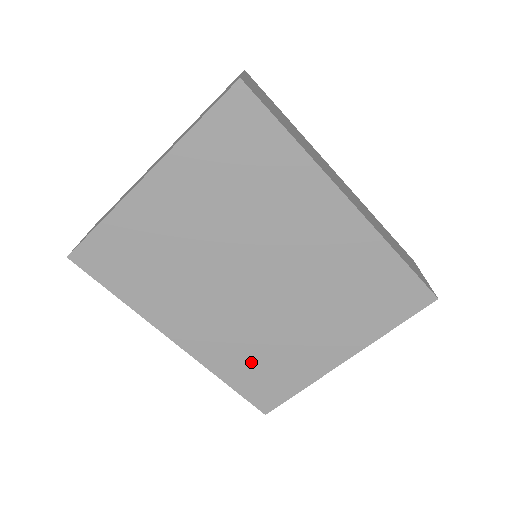
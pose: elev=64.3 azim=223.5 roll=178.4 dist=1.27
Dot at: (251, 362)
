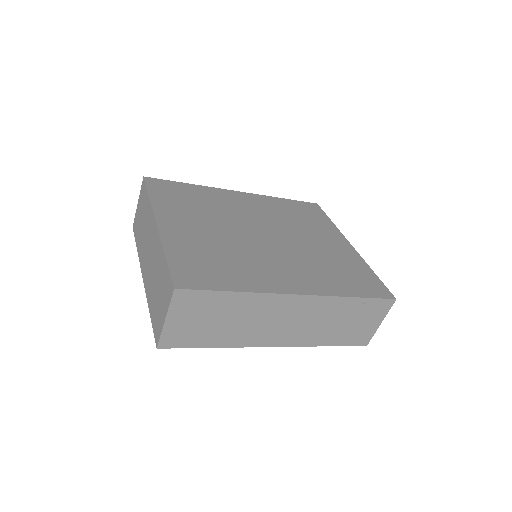
Dot at: occluded
